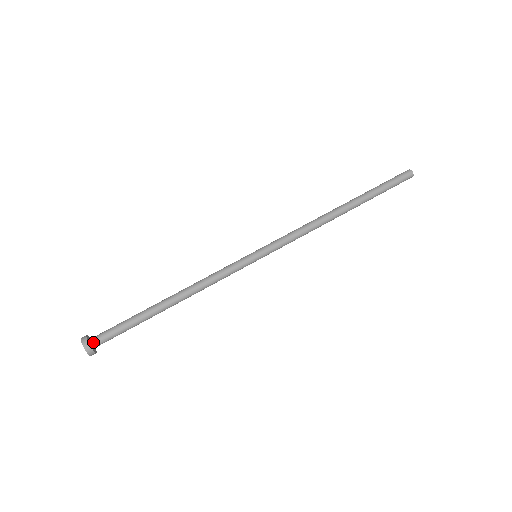
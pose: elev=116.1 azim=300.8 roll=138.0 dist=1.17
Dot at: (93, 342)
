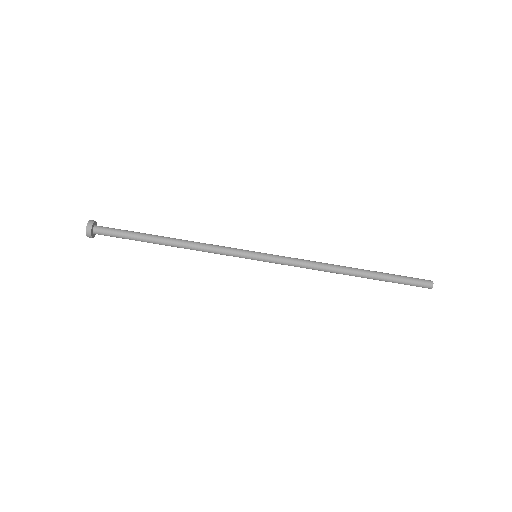
Dot at: (96, 228)
